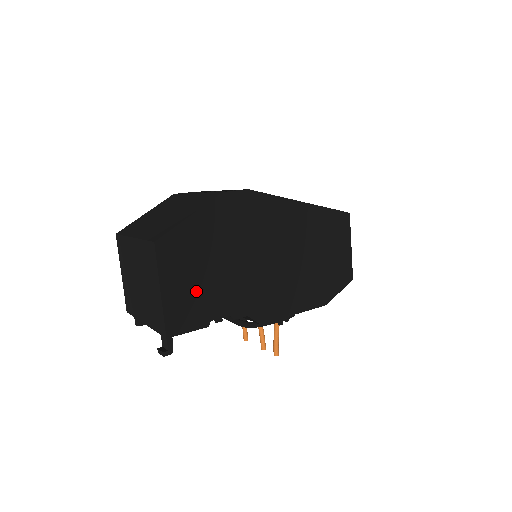
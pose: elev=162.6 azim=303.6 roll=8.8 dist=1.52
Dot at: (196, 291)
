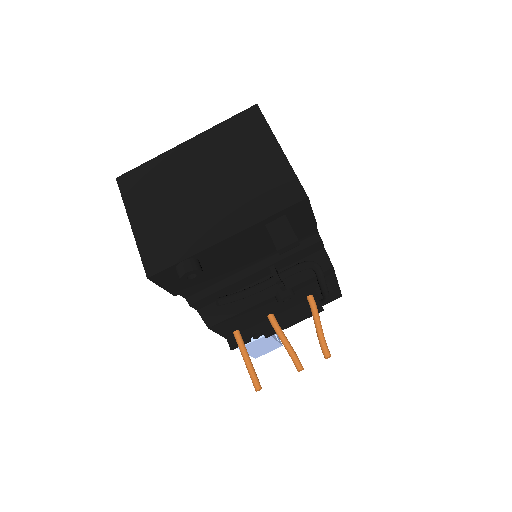
Dot at: occluded
